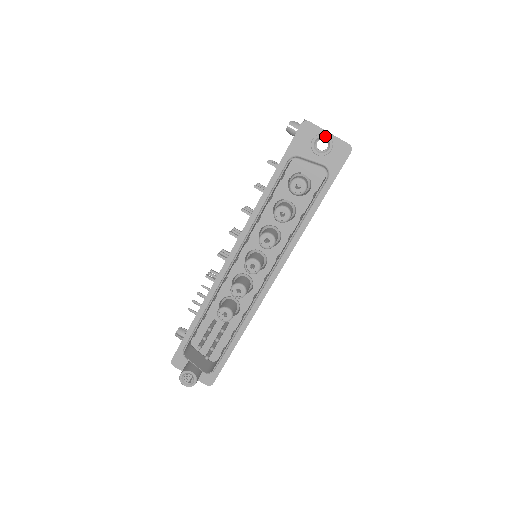
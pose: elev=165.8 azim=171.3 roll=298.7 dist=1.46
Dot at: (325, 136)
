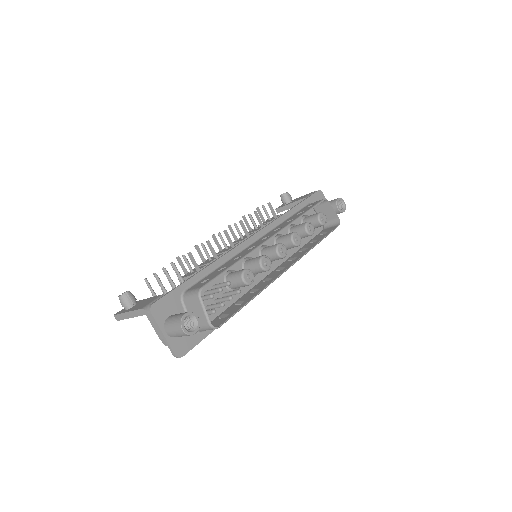
Dot at: (344, 202)
